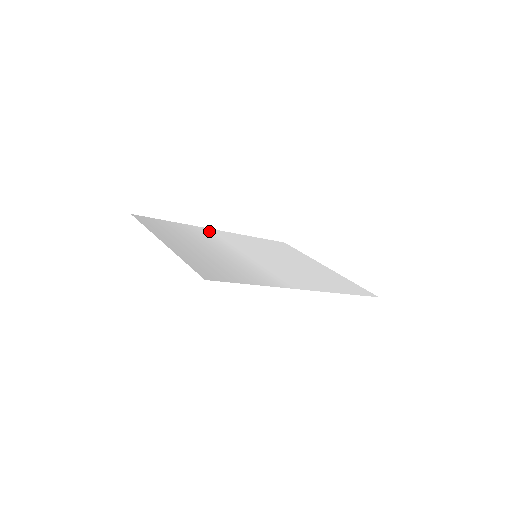
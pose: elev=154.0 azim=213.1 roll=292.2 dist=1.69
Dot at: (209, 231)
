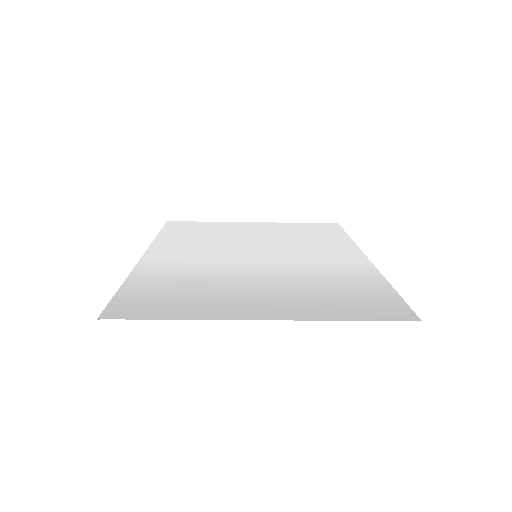
Dot at: (157, 263)
